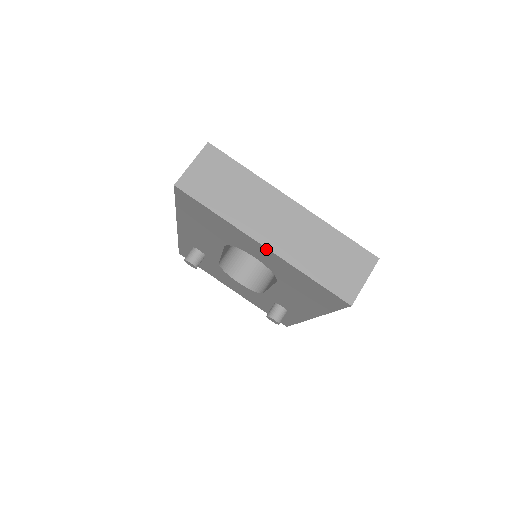
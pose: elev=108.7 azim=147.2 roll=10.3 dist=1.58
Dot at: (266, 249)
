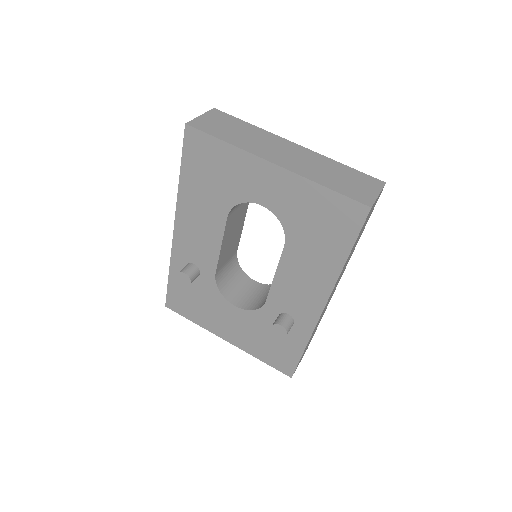
Dot at: (277, 168)
